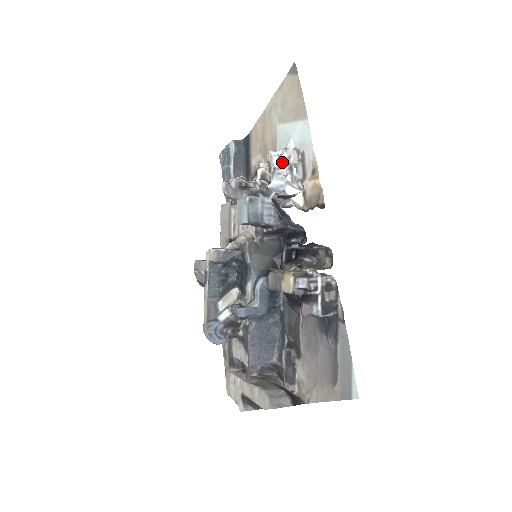
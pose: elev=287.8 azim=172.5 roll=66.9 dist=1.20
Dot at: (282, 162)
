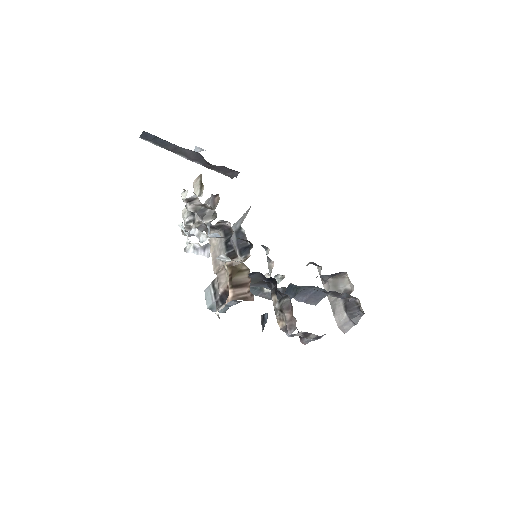
Dot at: (194, 228)
